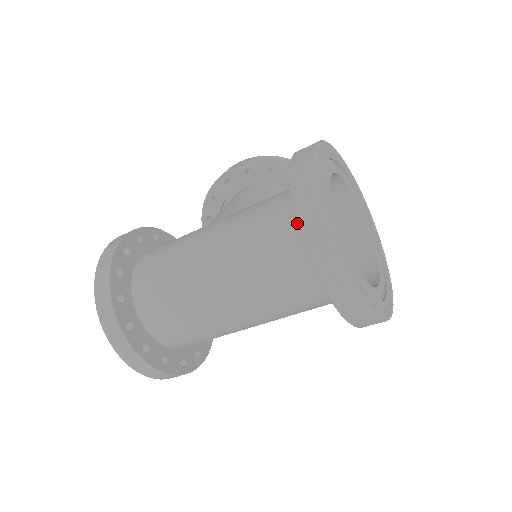
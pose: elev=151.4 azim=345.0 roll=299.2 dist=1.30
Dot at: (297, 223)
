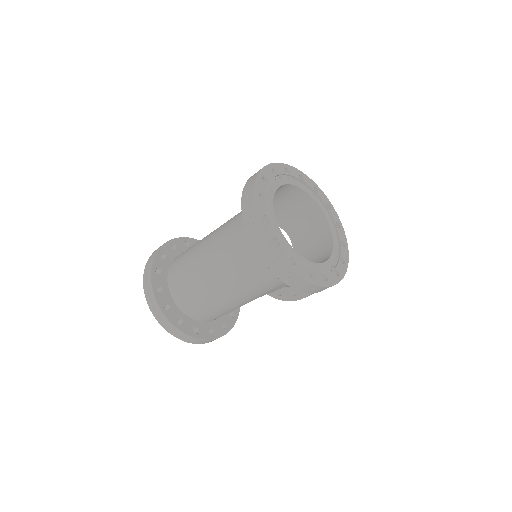
Dot at: (241, 201)
